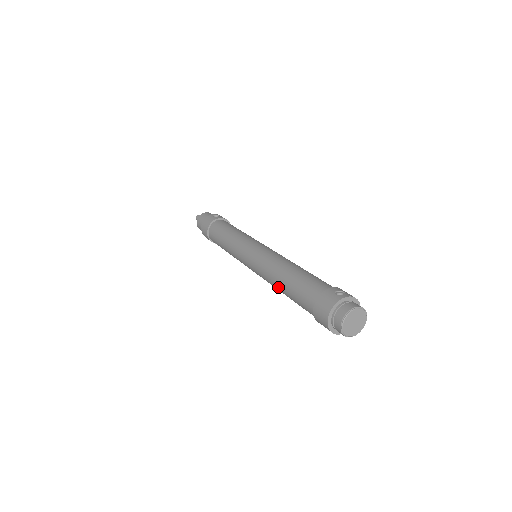
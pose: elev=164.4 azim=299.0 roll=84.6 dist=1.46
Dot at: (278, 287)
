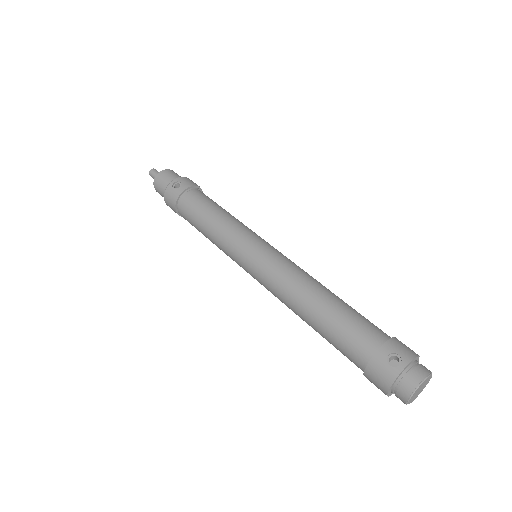
Dot at: occluded
